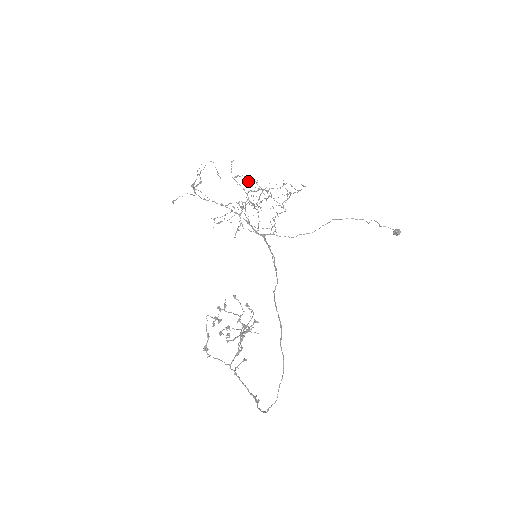
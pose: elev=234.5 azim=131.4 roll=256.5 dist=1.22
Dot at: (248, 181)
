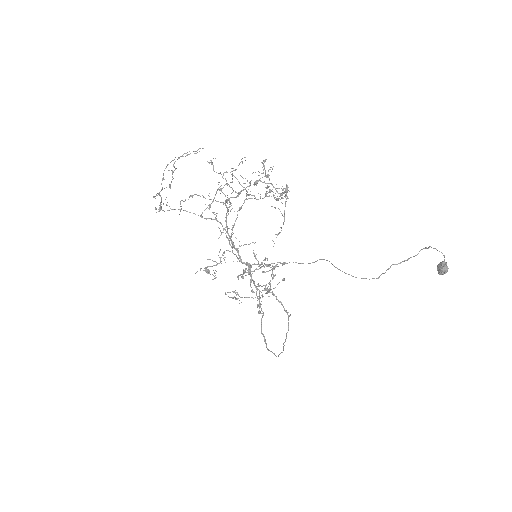
Dot at: (226, 172)
